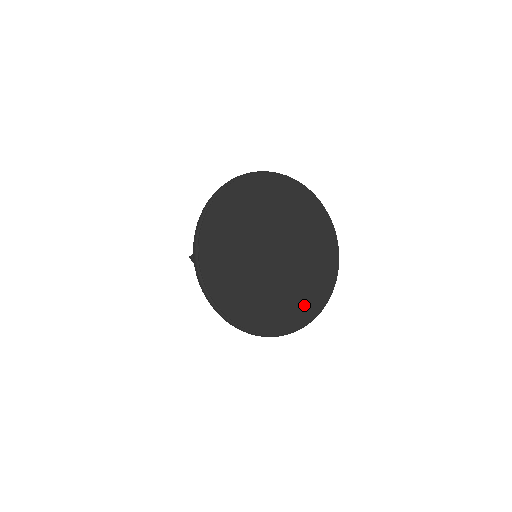
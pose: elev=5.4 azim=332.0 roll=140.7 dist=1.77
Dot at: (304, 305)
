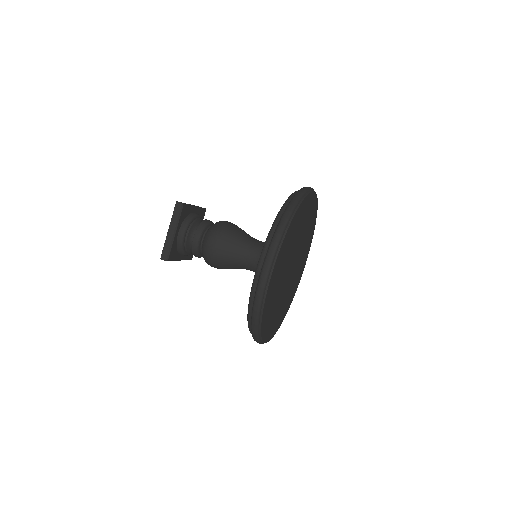
Dot at: (301, 271)
